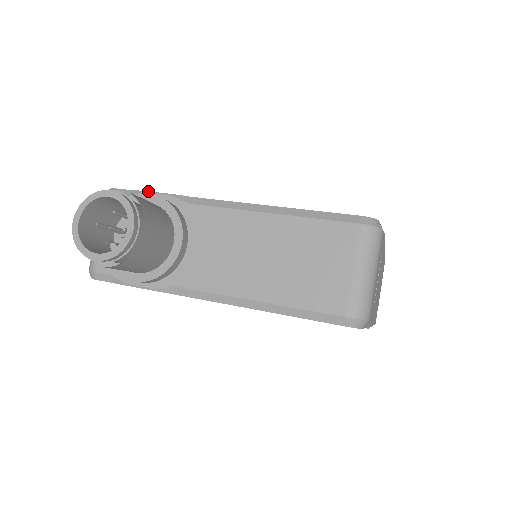
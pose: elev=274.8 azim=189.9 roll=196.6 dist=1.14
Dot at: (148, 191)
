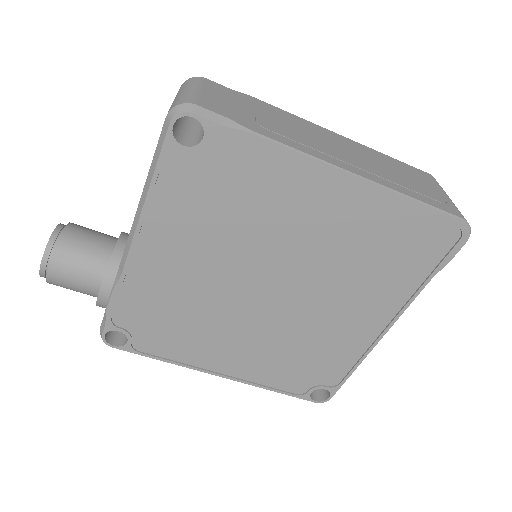
Dot at: occluded
